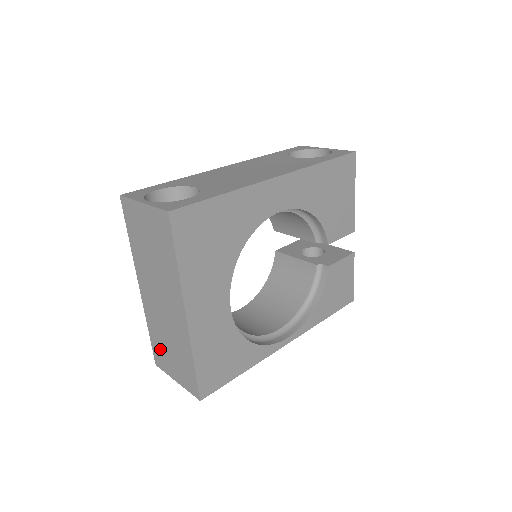
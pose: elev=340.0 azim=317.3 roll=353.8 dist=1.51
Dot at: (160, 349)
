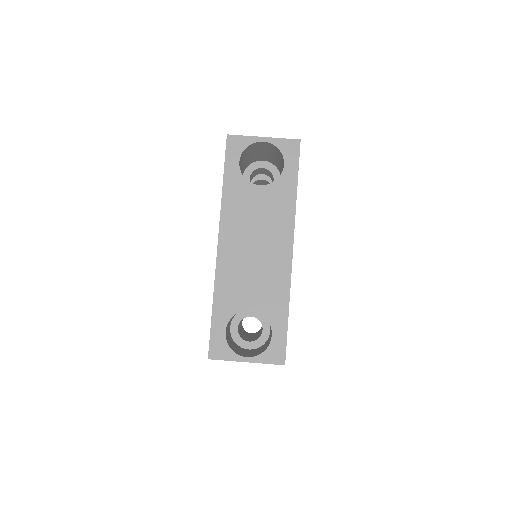
Dot at: occluded
